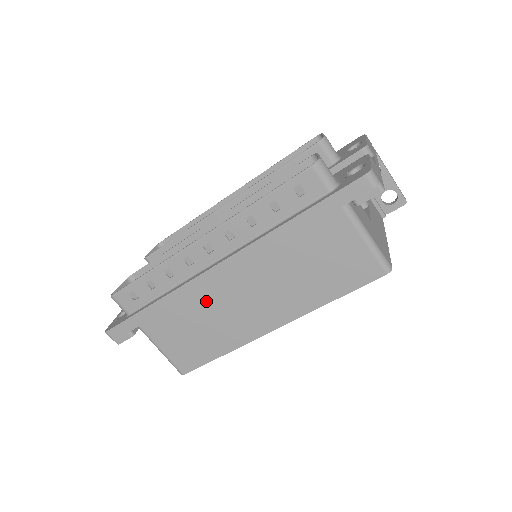
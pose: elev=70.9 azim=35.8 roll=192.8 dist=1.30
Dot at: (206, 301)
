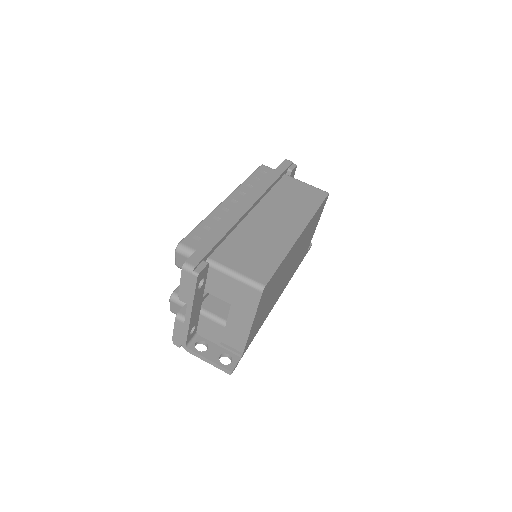
Dot at: (249, 228)
